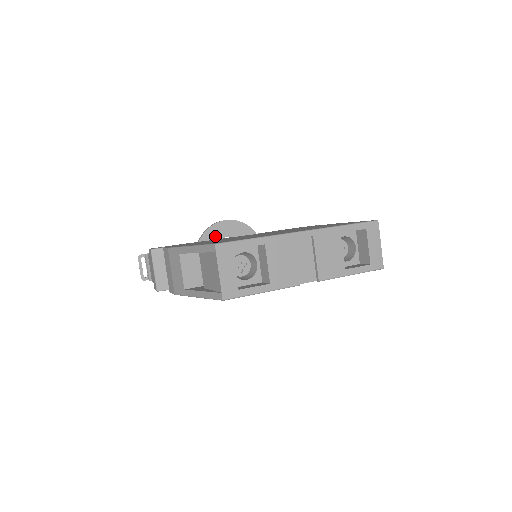
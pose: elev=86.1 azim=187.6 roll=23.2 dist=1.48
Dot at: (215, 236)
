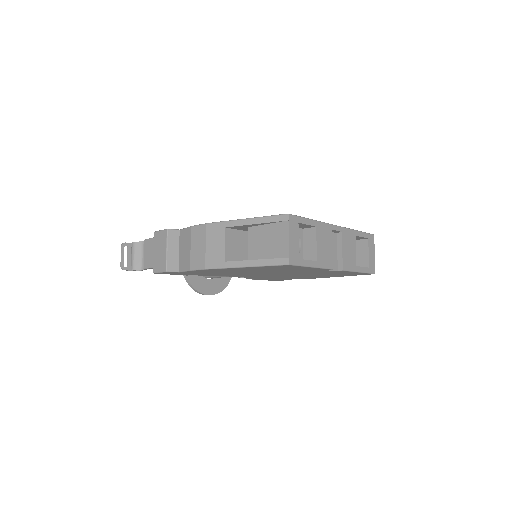
Dot at: occluded
